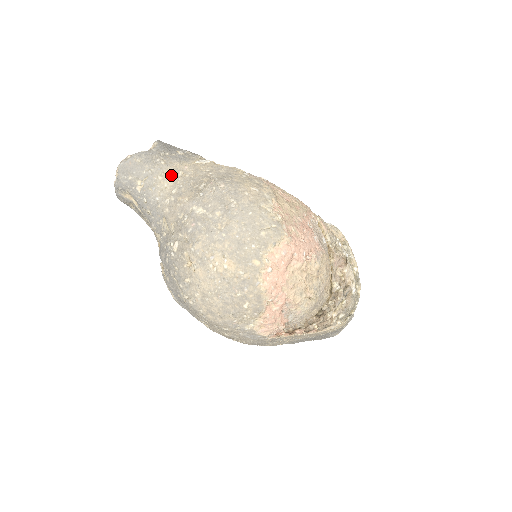
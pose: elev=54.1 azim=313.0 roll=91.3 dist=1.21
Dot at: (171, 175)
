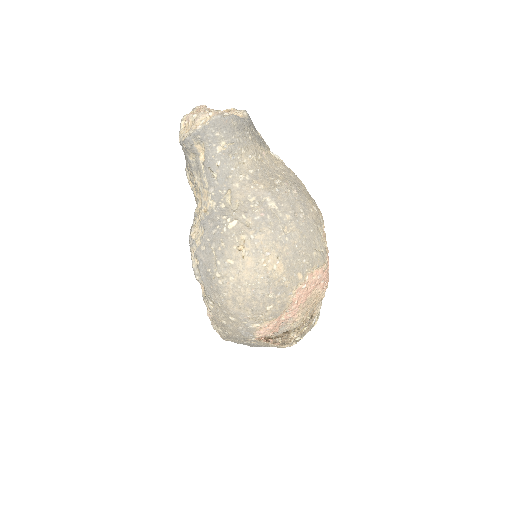
Dot at: (252, 154)
